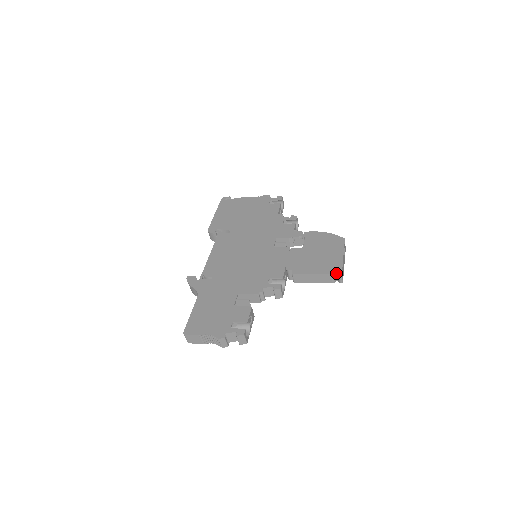
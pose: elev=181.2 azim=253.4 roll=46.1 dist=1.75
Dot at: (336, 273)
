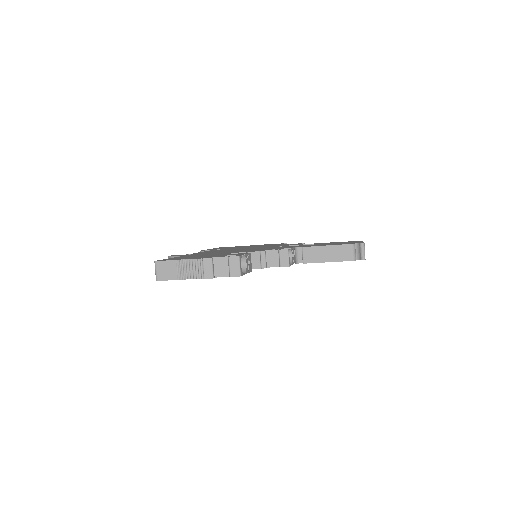
Dot at: (357, 247)
